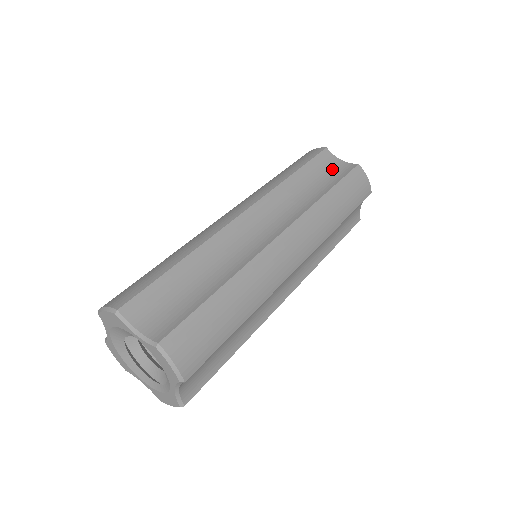
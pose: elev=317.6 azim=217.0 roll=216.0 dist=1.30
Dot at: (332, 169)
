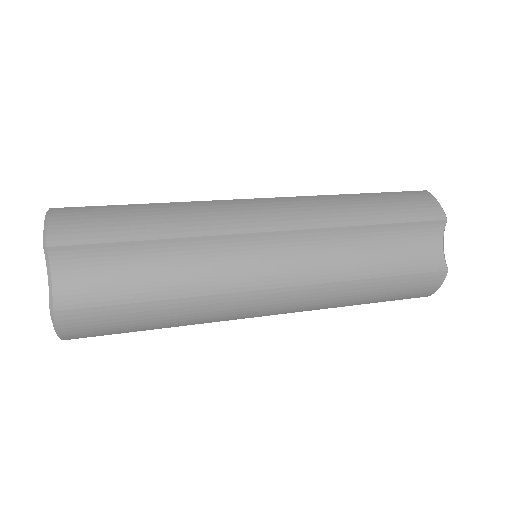
Dot at: occluded
